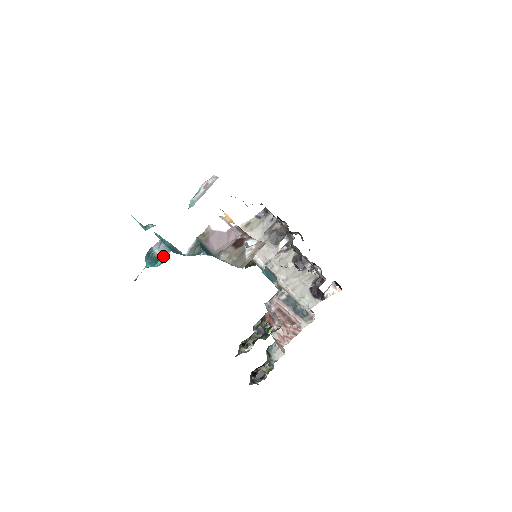
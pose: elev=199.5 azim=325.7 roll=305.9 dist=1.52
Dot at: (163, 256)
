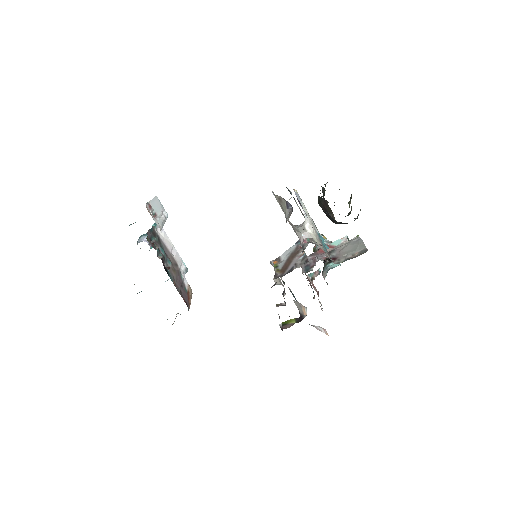
Dot at: occluded
